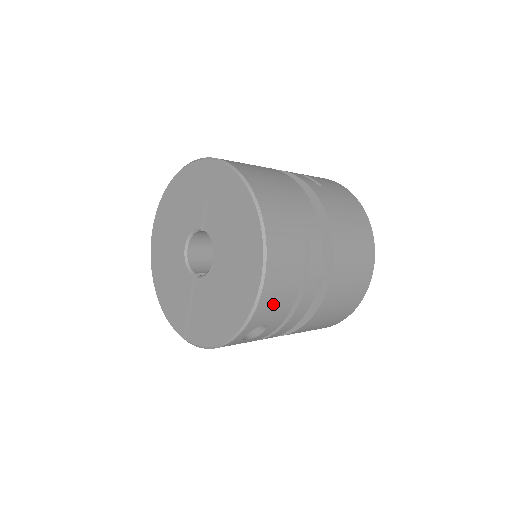
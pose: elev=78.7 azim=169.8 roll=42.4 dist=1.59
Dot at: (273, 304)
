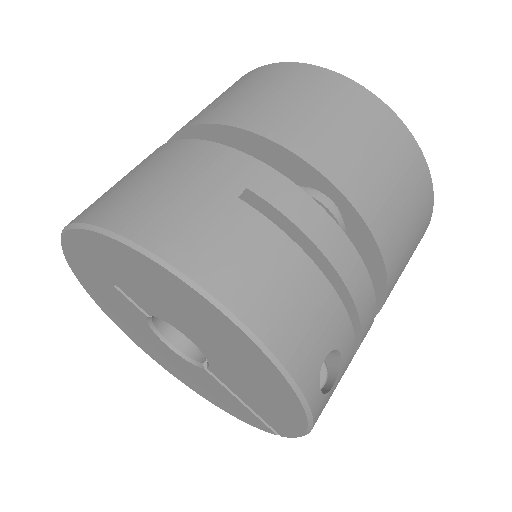
Dot at: (301, 327)
